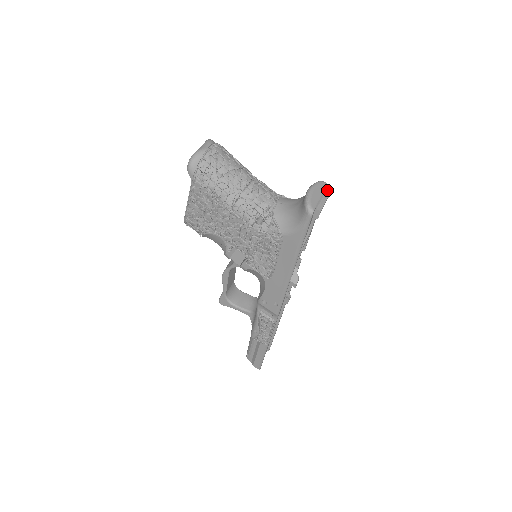
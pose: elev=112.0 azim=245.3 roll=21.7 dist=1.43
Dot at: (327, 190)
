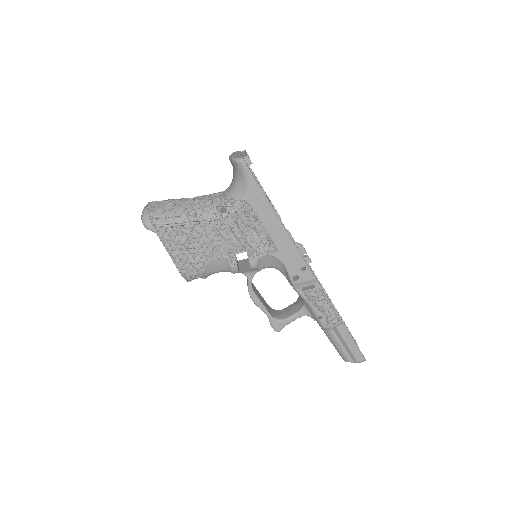
Dot at: (242, 152)
